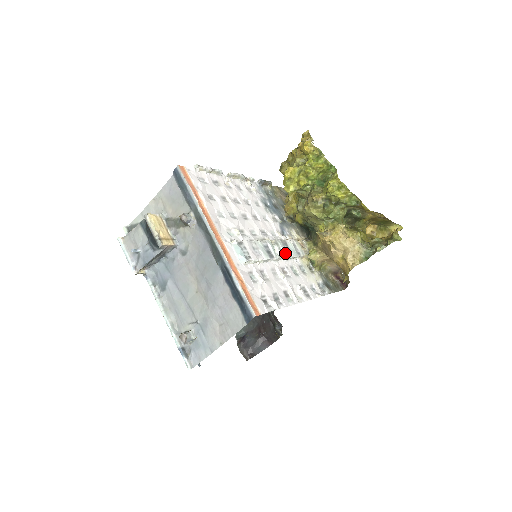
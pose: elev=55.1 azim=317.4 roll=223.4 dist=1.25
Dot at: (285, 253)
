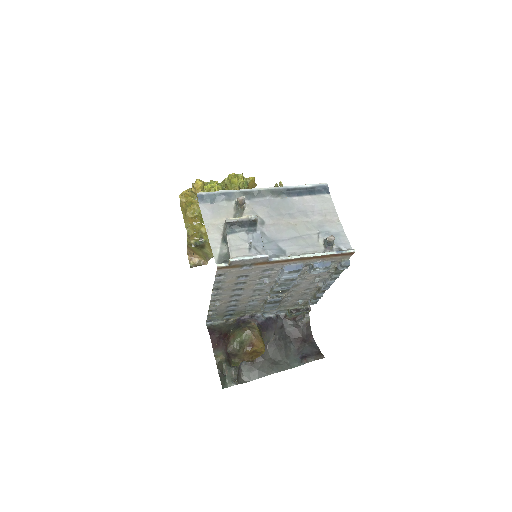
Dot at: occluded
